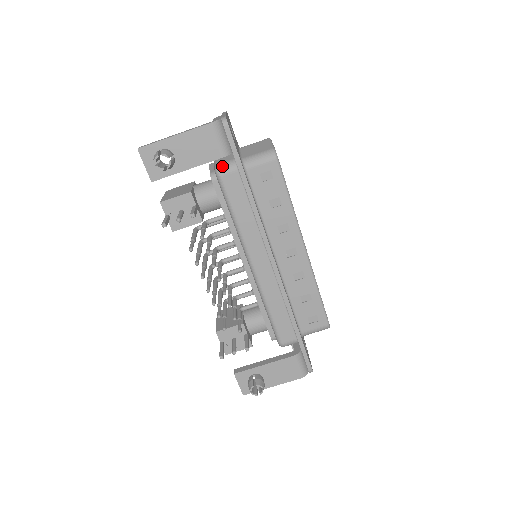
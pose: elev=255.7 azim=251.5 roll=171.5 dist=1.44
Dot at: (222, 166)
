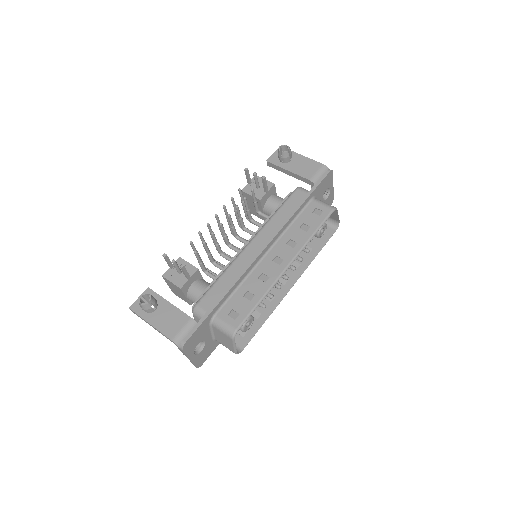
Dot at: (303, 188)
